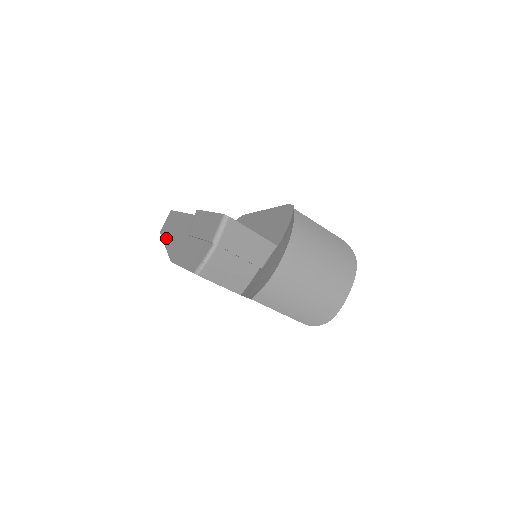
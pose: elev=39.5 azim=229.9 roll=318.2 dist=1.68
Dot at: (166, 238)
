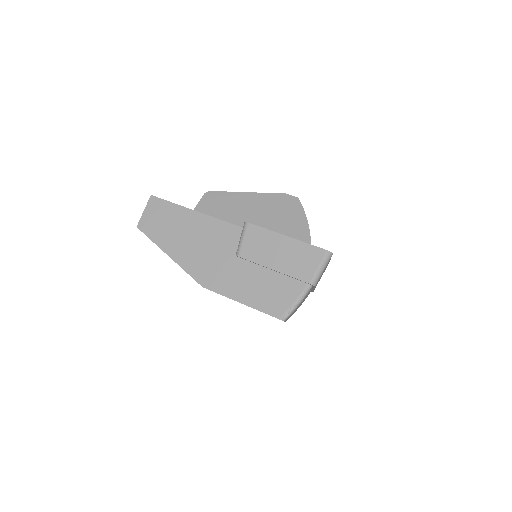
Dot at: (165, 243)
